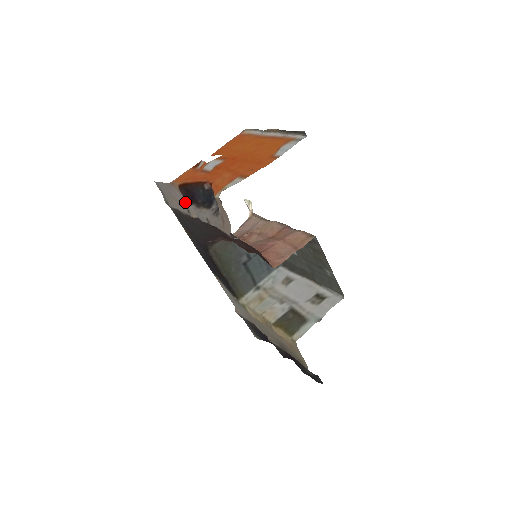
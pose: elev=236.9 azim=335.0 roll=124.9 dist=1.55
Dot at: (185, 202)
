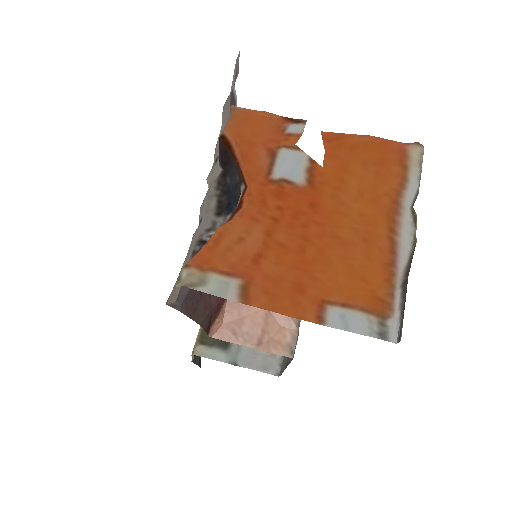
Dot at: occluded
